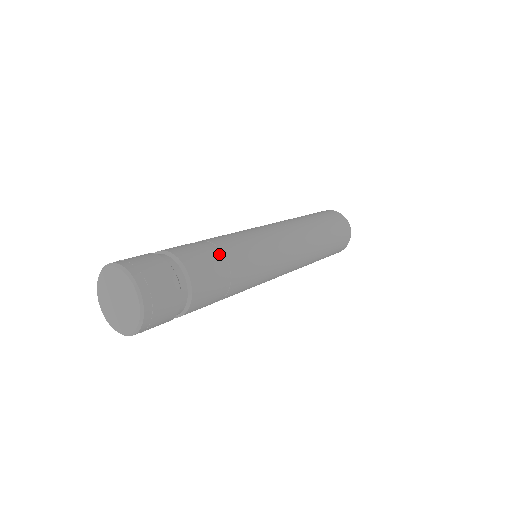
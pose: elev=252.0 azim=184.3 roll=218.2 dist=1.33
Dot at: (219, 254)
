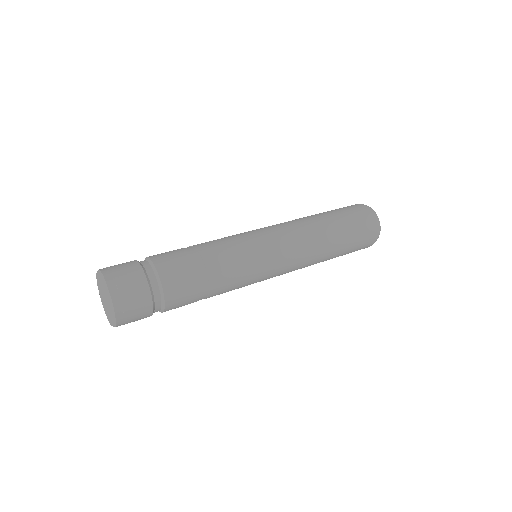
Dot at: (191, 250)
